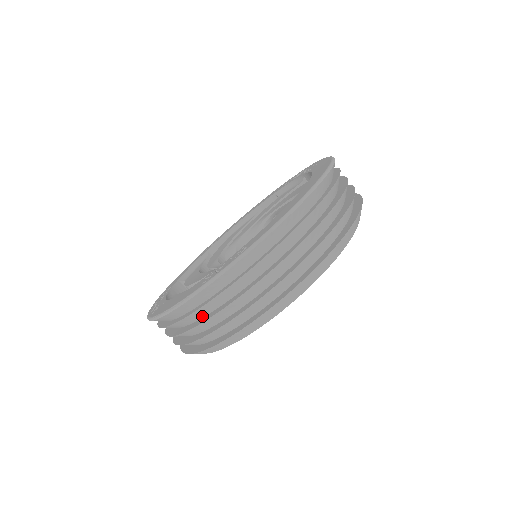
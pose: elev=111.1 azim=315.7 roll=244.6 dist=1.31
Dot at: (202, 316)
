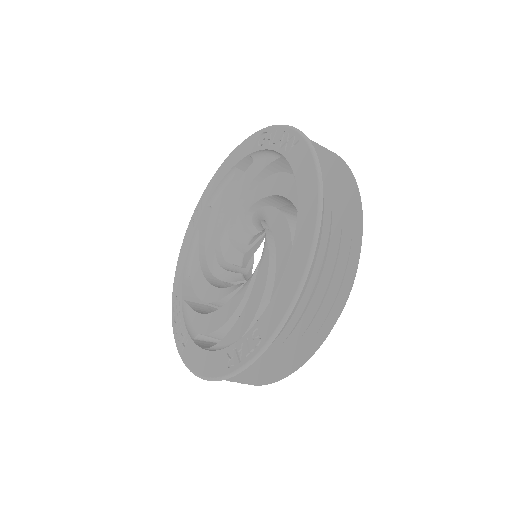
Dot at: occluded
